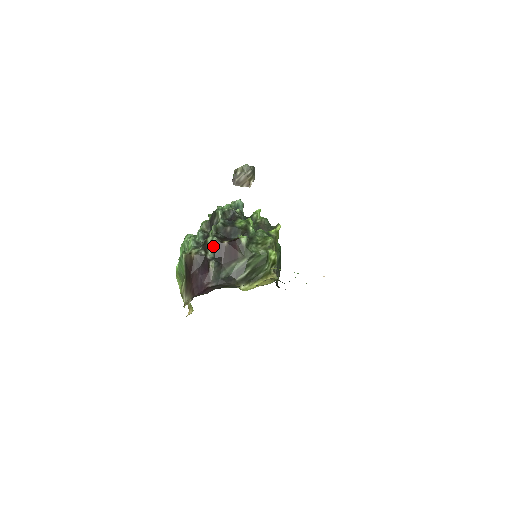
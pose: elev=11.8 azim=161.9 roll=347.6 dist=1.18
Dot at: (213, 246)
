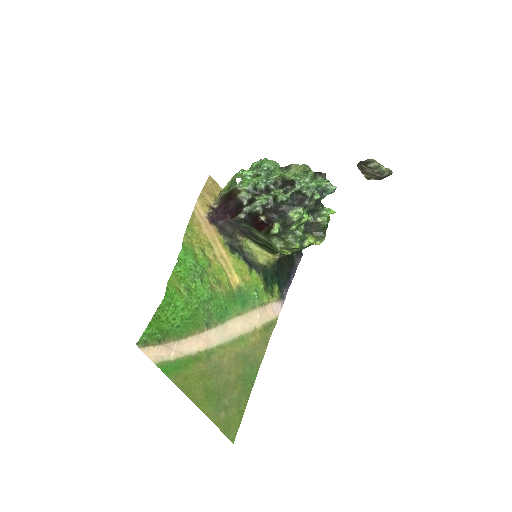
Dot at: (253, 209)
